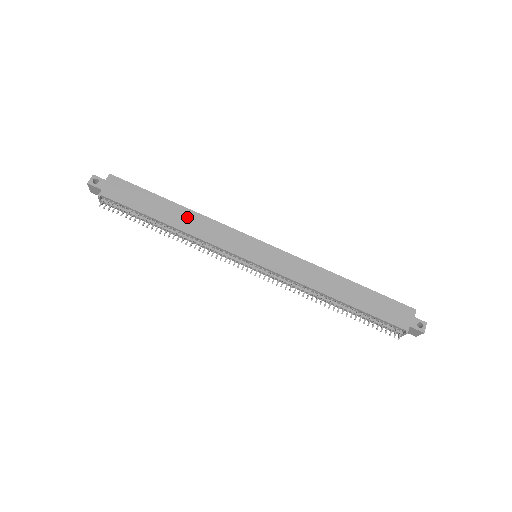
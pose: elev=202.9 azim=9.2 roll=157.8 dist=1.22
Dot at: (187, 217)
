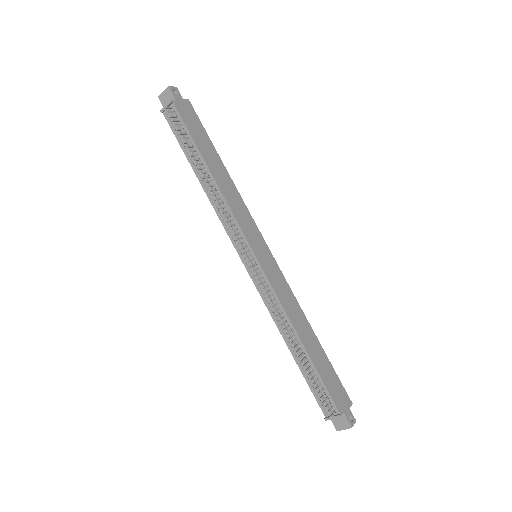
Dot at: (226, 180)
